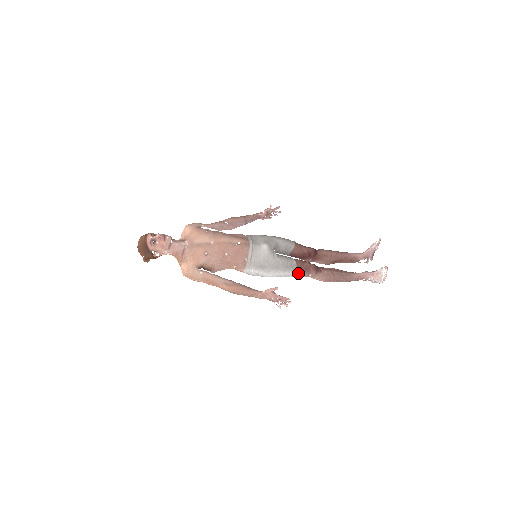
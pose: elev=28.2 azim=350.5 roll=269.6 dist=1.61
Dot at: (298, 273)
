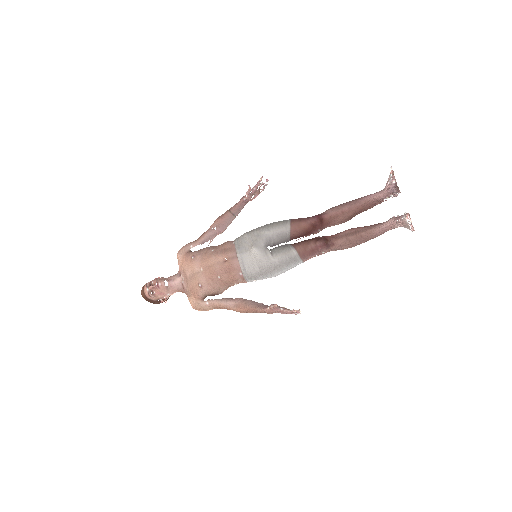
Dot at: (306, 259)
